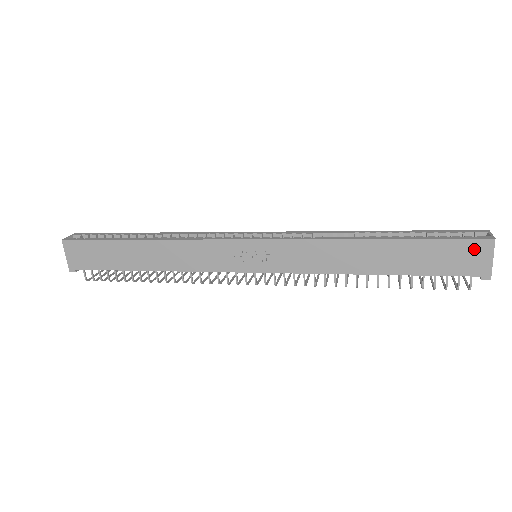
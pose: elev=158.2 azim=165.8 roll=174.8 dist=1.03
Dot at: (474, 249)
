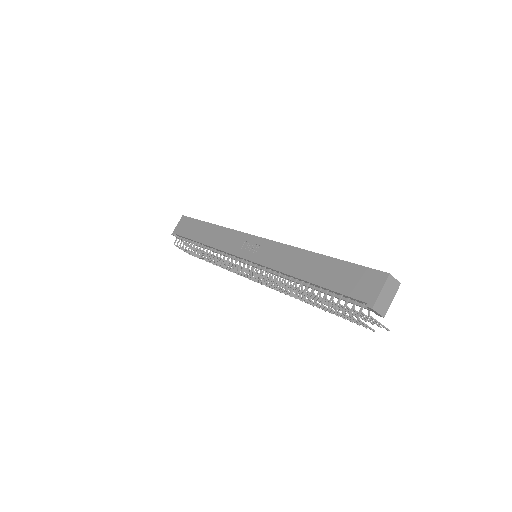
Dot at: (372, 278)
